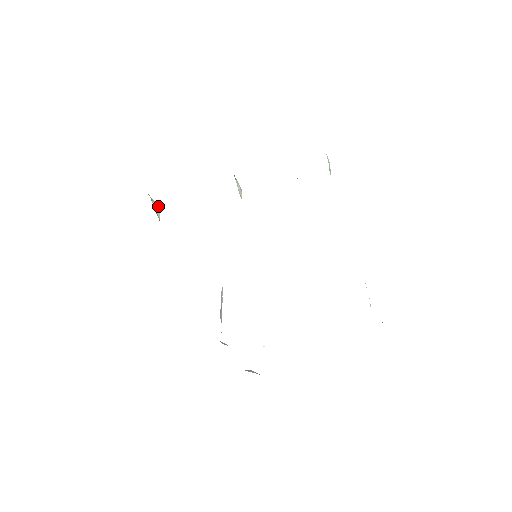
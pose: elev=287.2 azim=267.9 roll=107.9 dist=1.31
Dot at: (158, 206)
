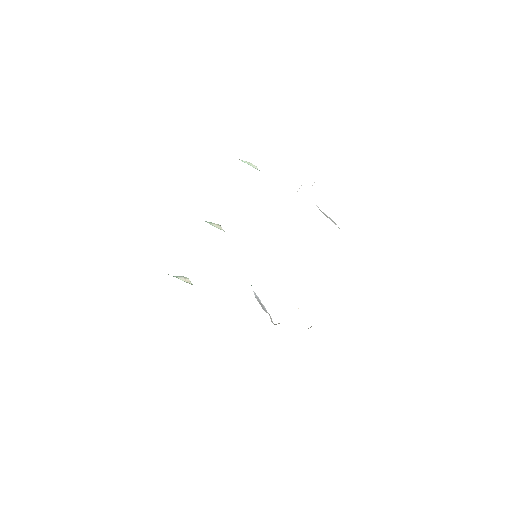
Dot at: (184, 277)
